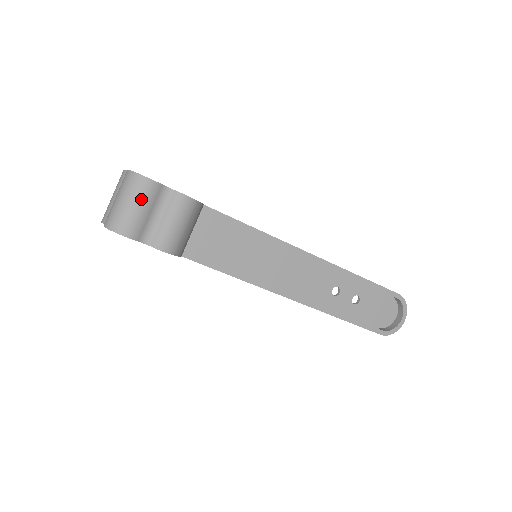
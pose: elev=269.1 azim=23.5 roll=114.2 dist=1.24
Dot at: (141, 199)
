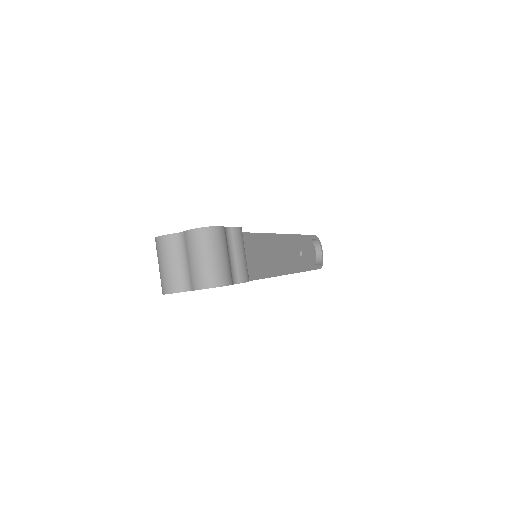
Dot at: (223, 247)
